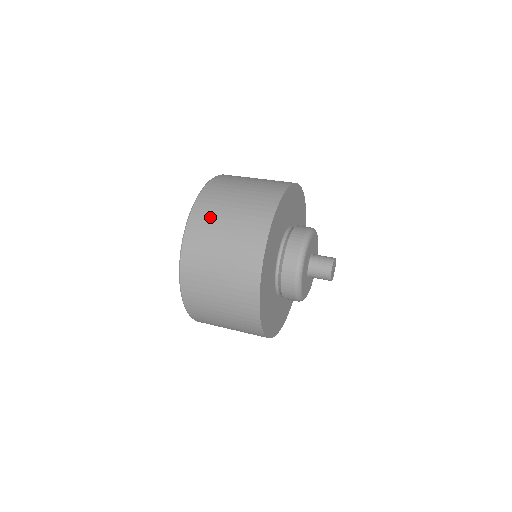
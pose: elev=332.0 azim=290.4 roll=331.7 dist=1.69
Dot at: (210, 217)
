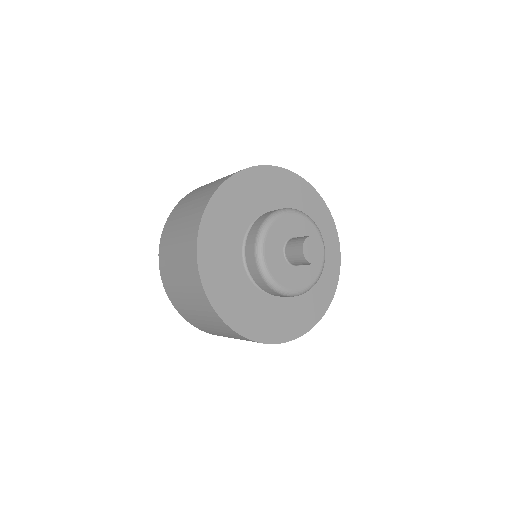
Dot at: (167, 261)
